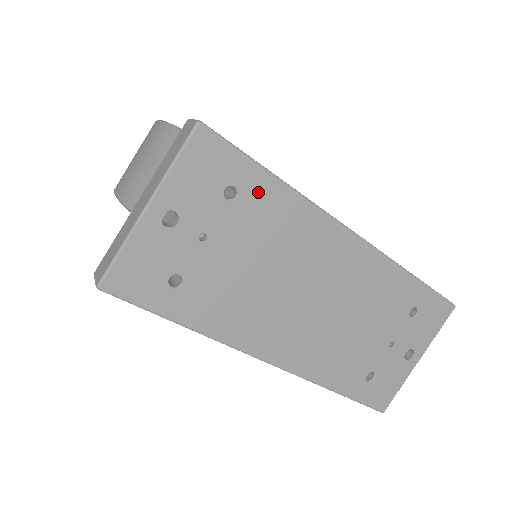
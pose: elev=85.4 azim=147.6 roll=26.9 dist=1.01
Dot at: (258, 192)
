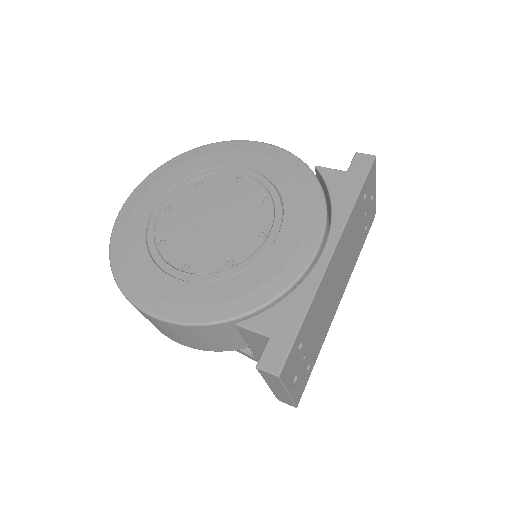
Dot at: (305, 329)
